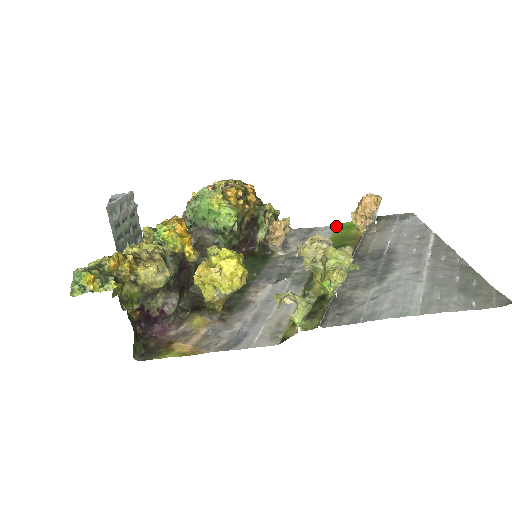
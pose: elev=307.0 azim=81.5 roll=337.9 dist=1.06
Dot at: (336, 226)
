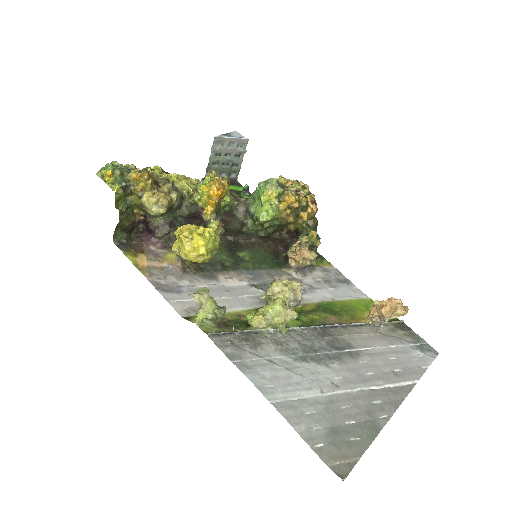
Dot at: (367, 298)
